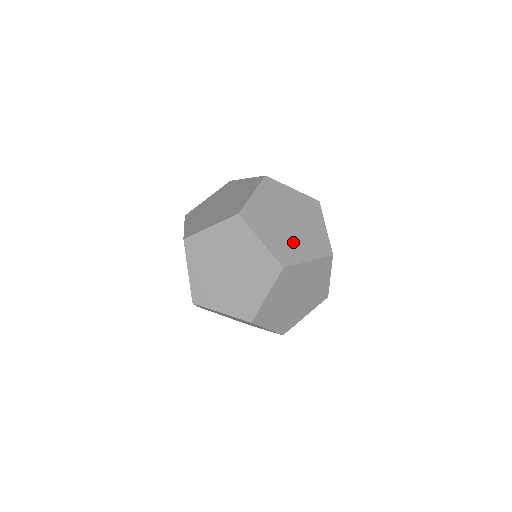
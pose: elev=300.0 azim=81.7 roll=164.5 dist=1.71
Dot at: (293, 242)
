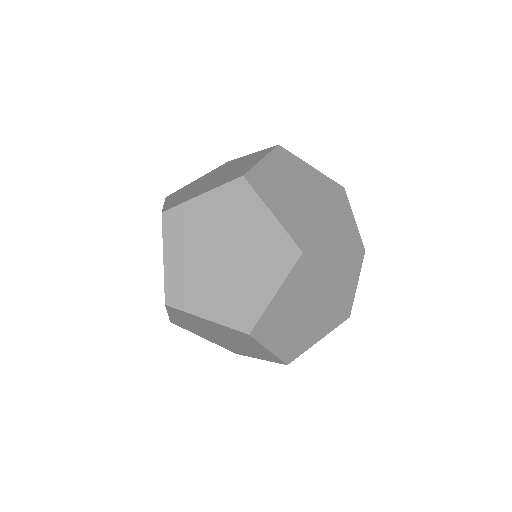
Dot at: (314, 225)
